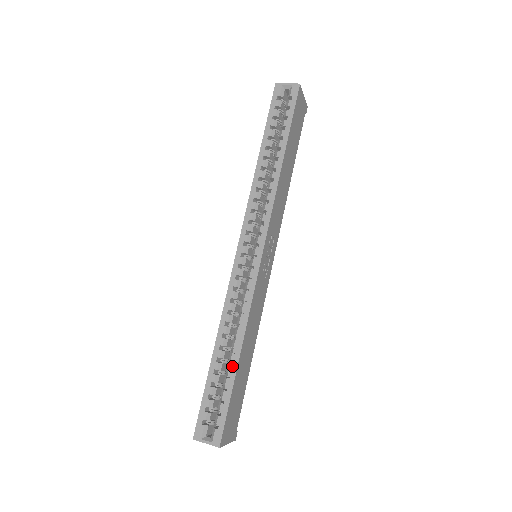
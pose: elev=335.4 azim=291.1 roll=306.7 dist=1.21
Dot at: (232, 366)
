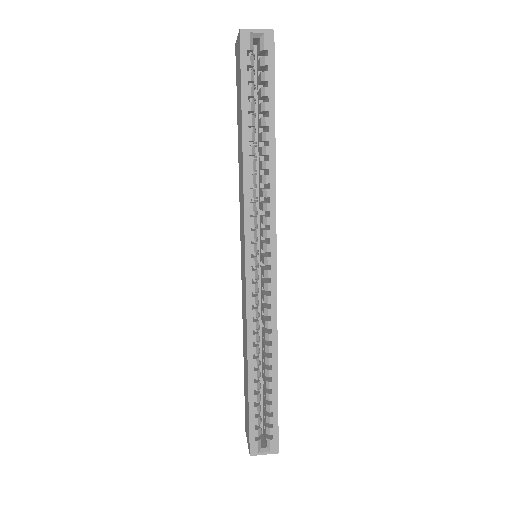
Dot at: (272, 382)
